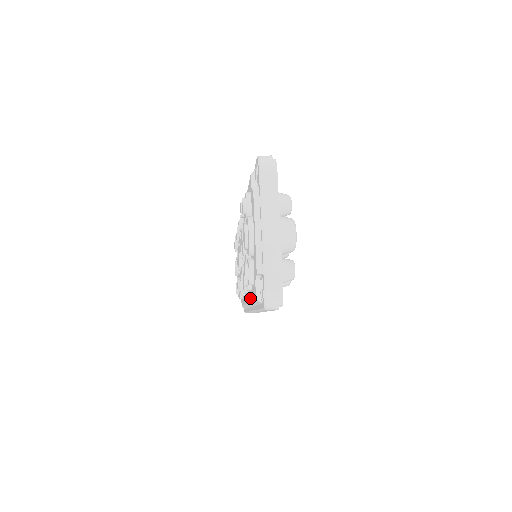
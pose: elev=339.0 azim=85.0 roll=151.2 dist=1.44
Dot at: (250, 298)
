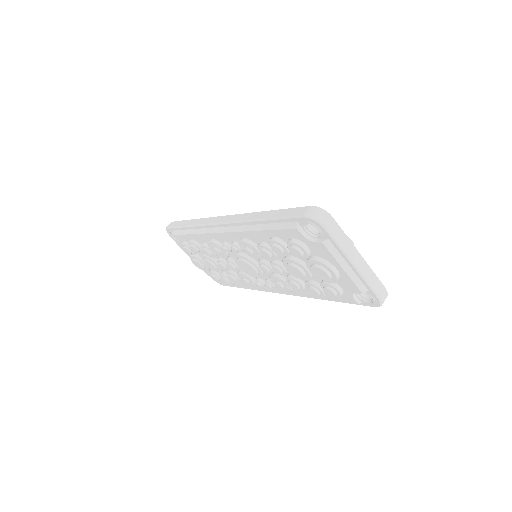
Dot at: (310, 296)
